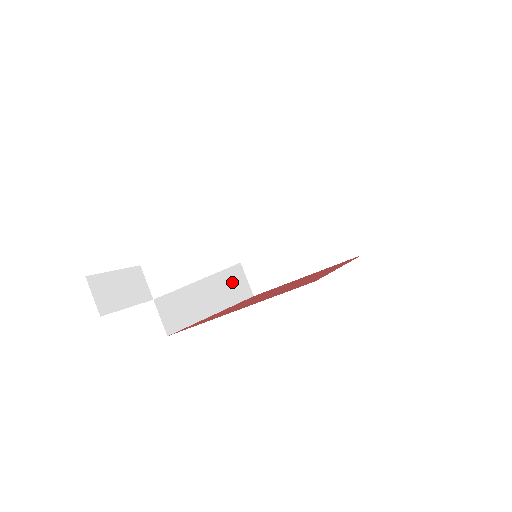
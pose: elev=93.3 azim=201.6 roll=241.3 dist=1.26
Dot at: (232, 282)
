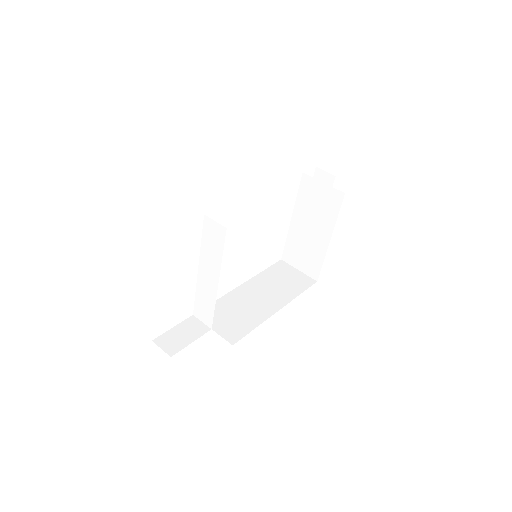
Dot at: (288, 284)
